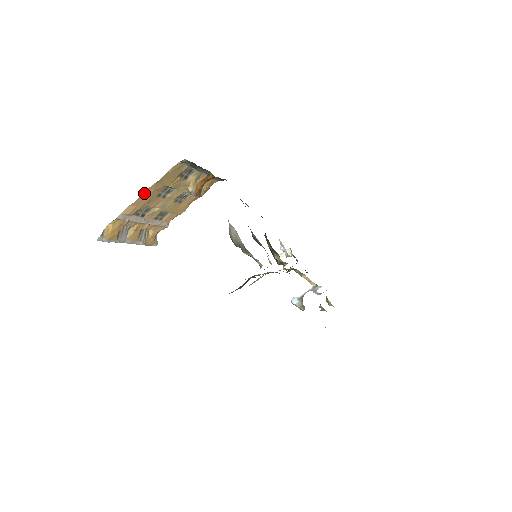
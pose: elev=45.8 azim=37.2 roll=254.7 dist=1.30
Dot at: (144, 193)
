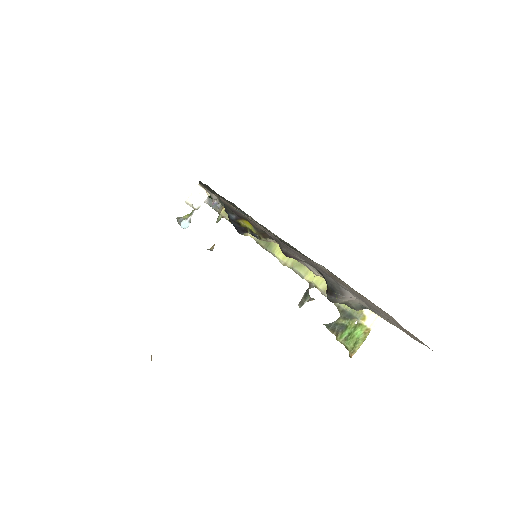
Dot at: occluded
